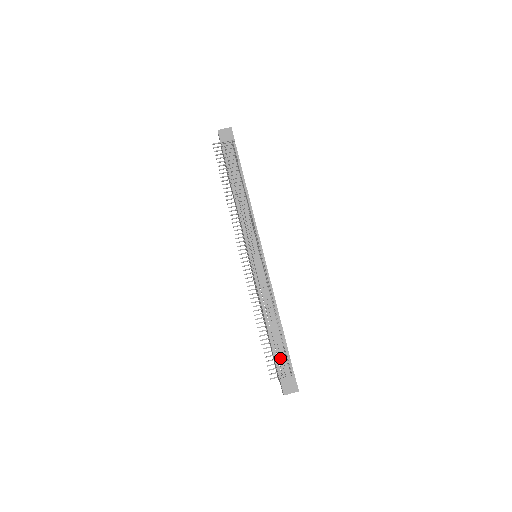
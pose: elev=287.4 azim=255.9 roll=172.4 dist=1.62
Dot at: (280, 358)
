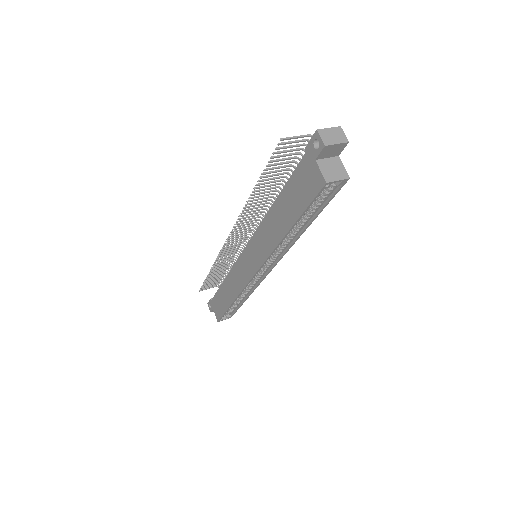
Dot at: (291, 154)
